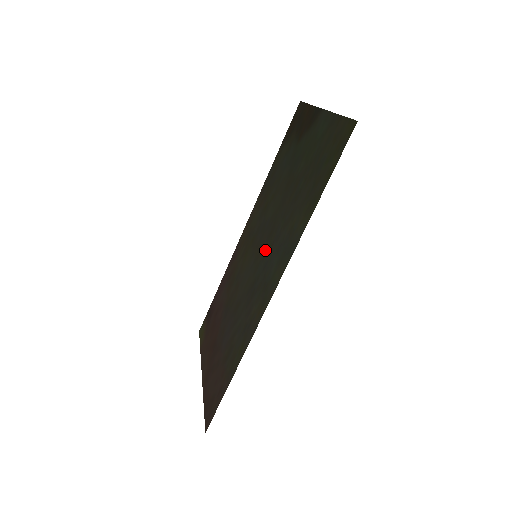
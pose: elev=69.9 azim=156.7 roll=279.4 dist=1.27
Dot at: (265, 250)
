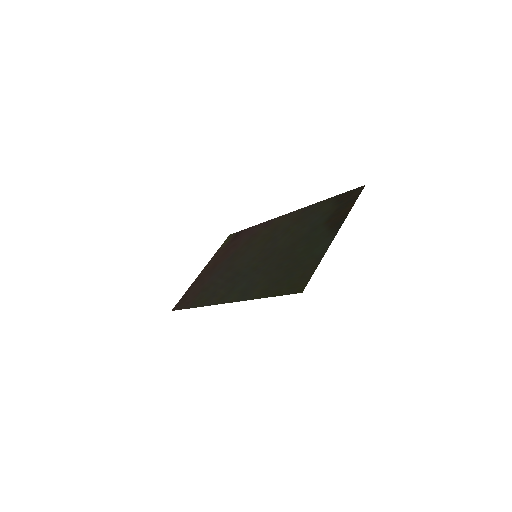
Dot at: (255, 264)
